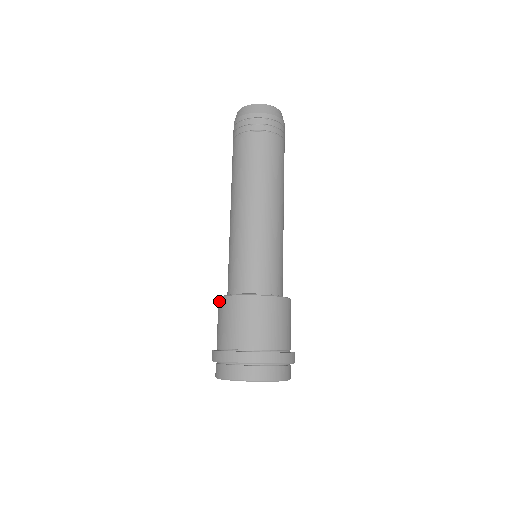
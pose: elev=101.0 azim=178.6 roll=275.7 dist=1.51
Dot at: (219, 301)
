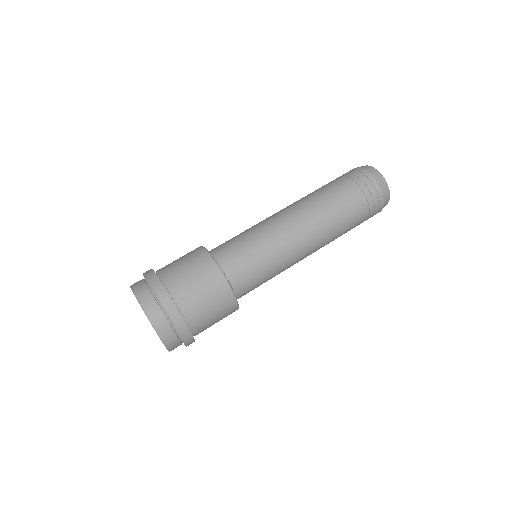
Dot at: occluded
